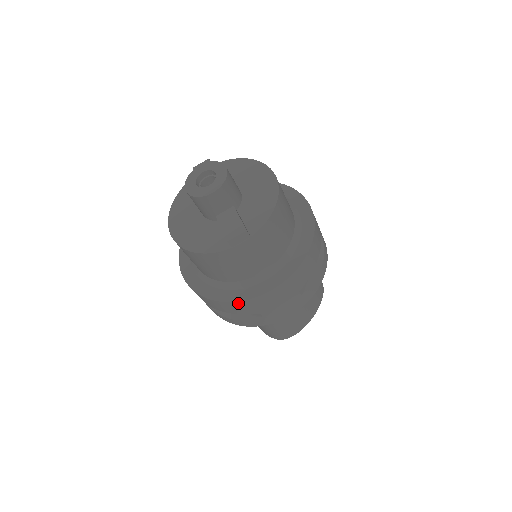
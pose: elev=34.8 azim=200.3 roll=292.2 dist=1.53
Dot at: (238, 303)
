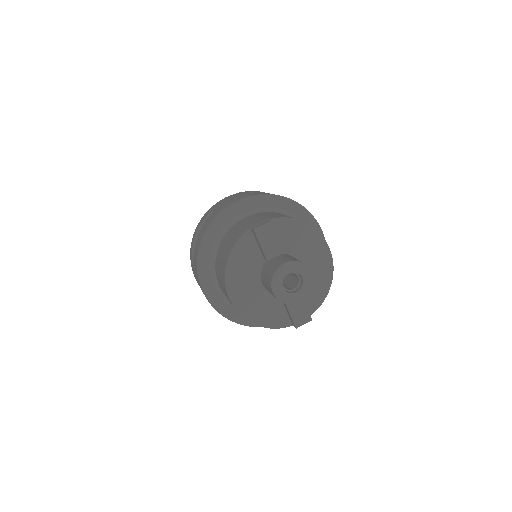
Dot at: occluded
